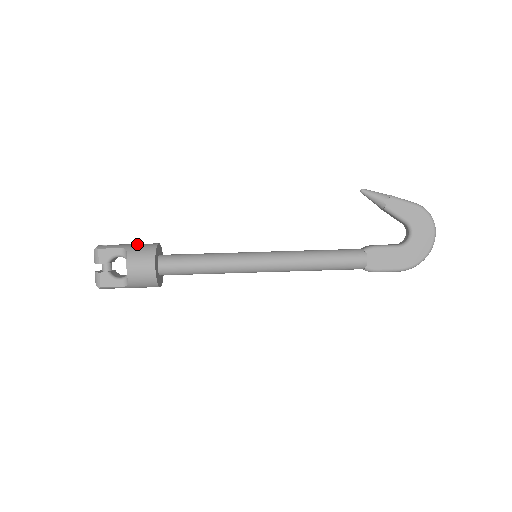
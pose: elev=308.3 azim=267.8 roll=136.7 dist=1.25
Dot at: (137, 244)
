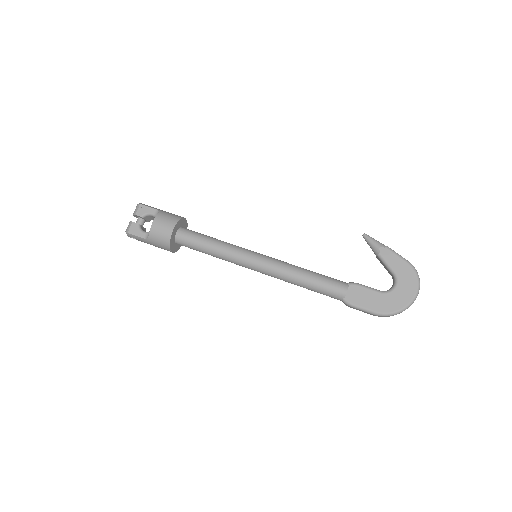
Dot at: occluded
